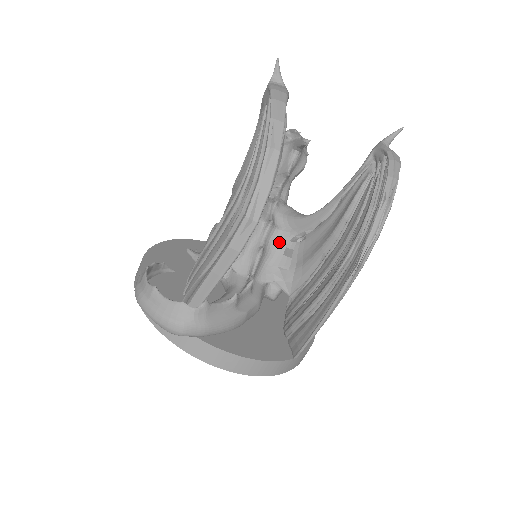
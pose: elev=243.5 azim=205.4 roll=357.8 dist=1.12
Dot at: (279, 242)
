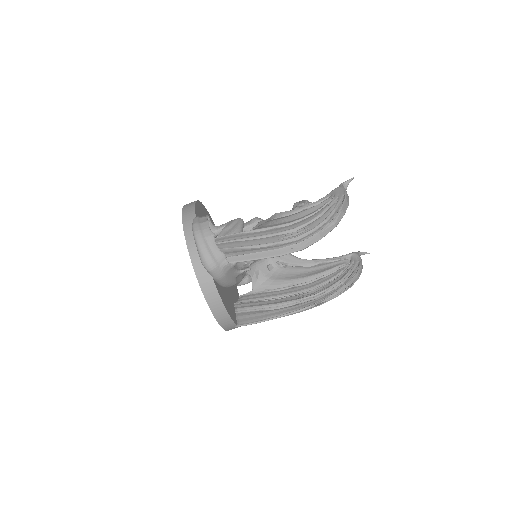
Dot at: (270, 258)
